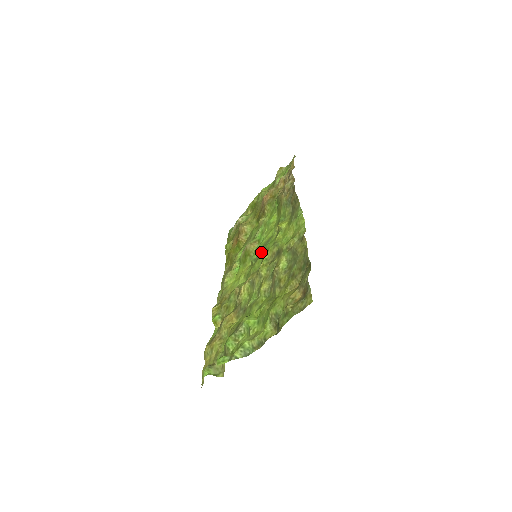
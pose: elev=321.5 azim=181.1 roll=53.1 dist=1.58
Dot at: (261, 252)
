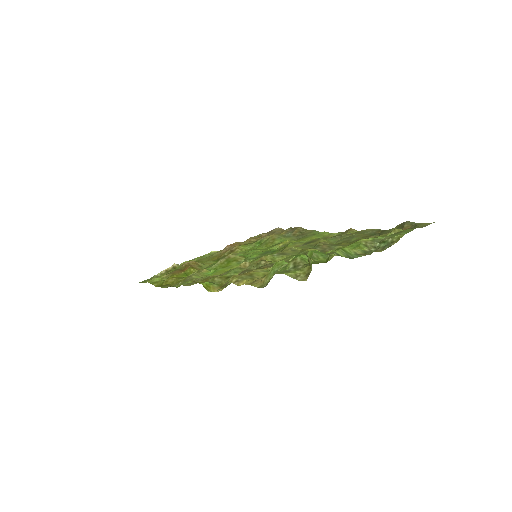
Dot at: (266, 253)
